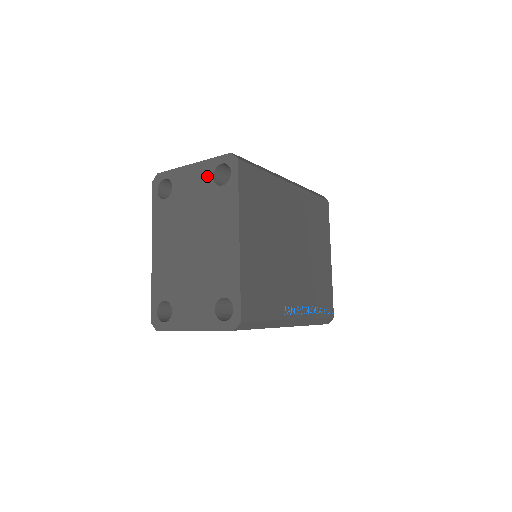
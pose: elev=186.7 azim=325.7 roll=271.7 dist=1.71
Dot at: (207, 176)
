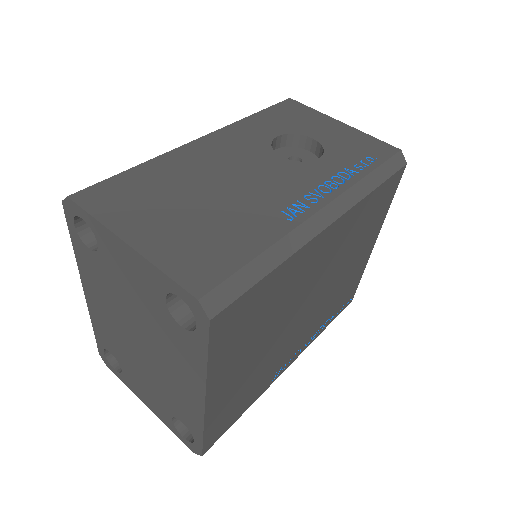
Dot at: (155, 289)
